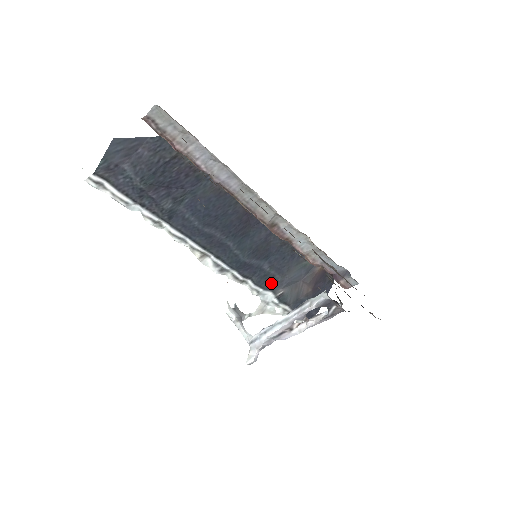
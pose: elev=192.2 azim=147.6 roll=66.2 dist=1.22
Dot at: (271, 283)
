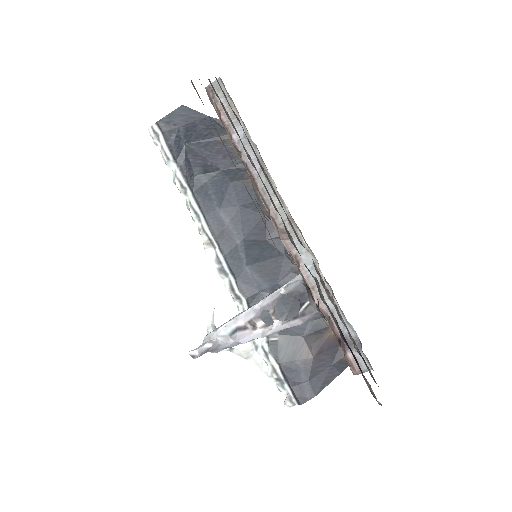
Dot at: (267, 318)
